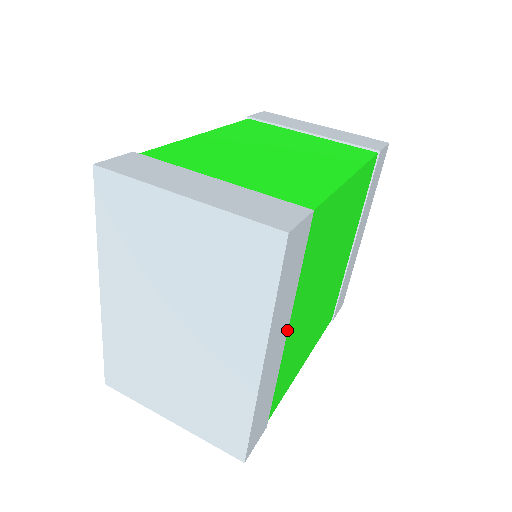
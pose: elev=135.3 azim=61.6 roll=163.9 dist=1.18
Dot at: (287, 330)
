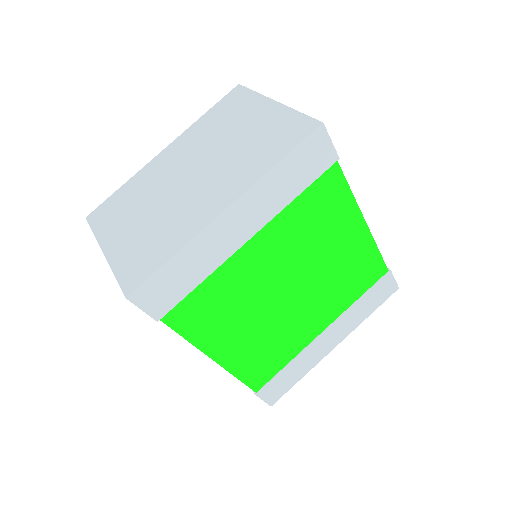
Dot at: (254, 233)
